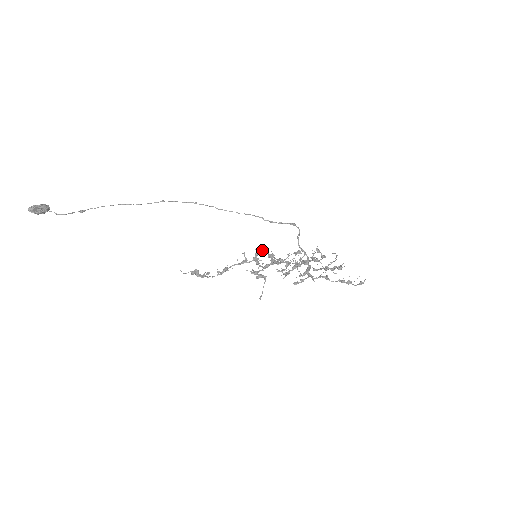
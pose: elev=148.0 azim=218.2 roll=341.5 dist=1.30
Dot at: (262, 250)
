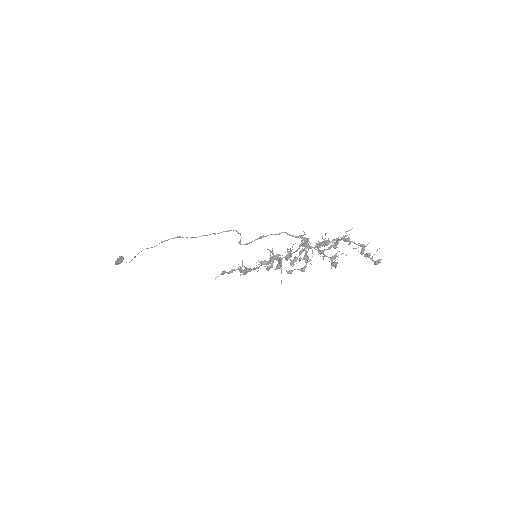
Dot at: (246, 272)
